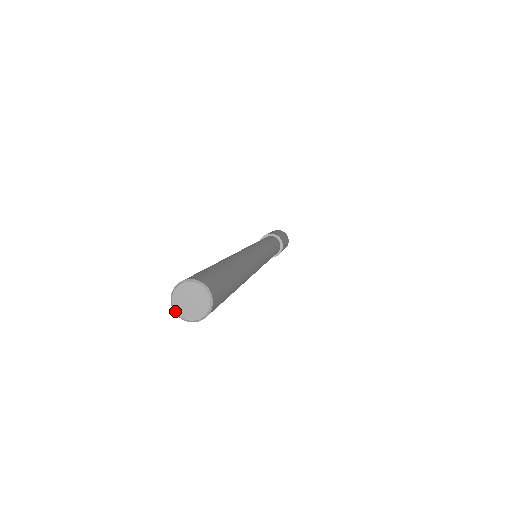
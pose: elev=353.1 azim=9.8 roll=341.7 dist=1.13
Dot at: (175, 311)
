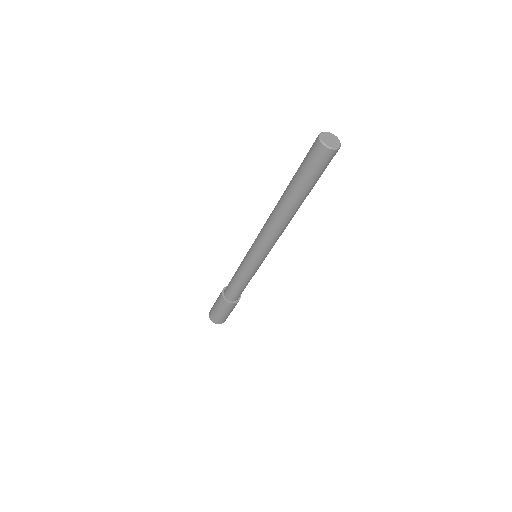
Dot at: (325, 144)
